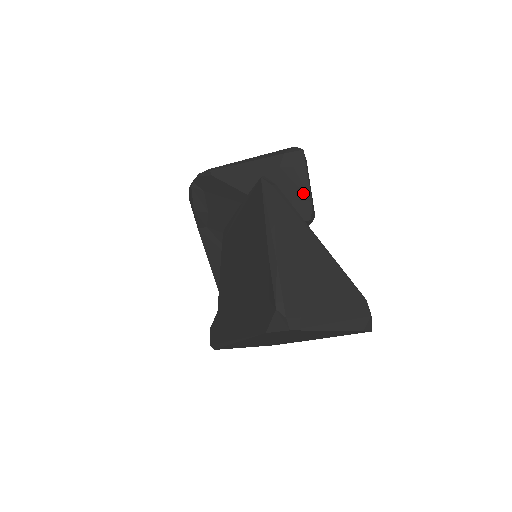
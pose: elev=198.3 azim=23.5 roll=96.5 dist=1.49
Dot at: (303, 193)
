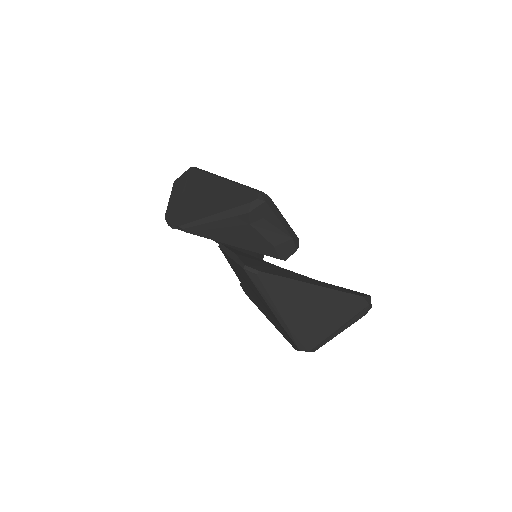
Dot at: (281, 235)
